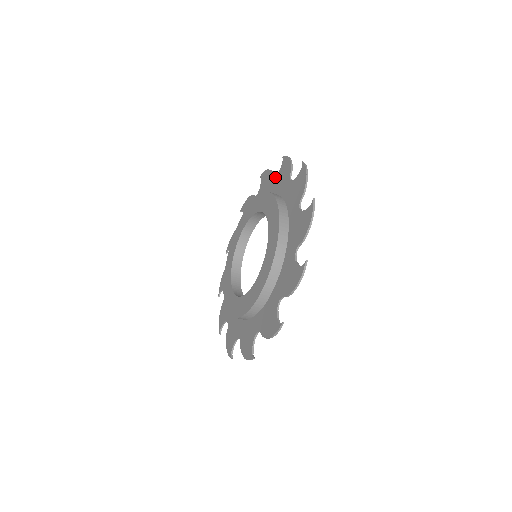
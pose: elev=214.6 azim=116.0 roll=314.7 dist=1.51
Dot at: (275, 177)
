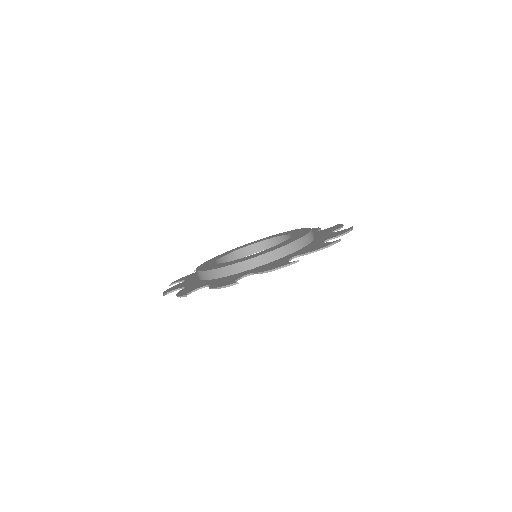
Dot at: occluded
